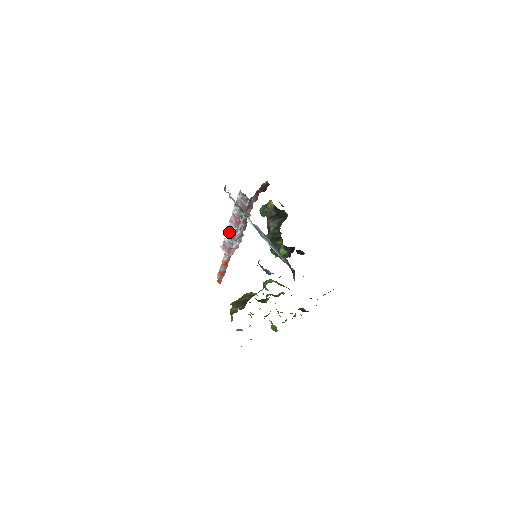
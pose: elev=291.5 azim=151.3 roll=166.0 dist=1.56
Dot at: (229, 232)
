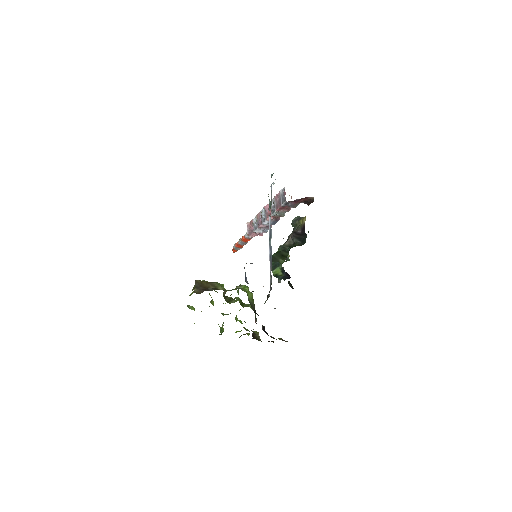
Dot at: (259, 216)
